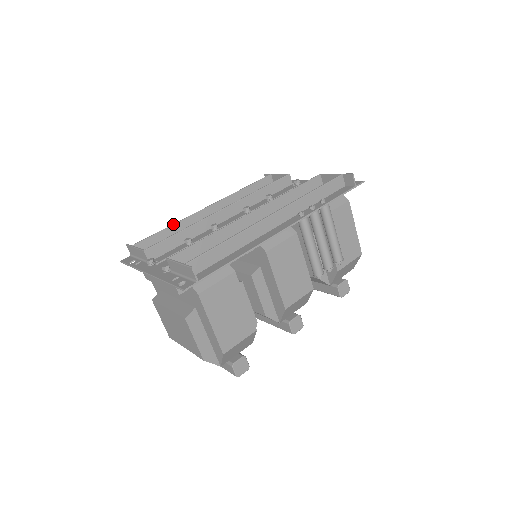
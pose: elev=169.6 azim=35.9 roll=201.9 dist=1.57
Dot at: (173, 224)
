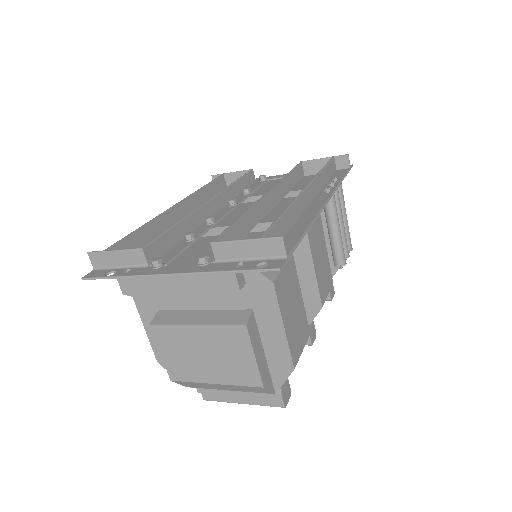
Dot at: (145, 223)
